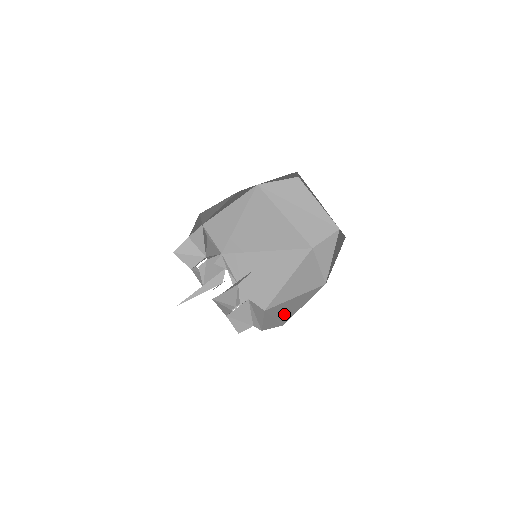
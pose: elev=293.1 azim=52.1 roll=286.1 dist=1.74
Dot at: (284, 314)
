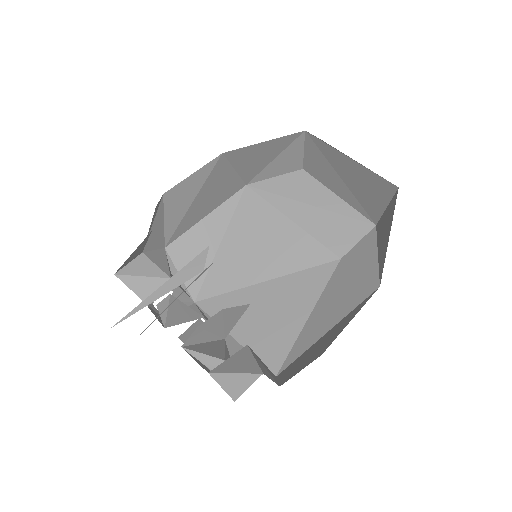
Dot at: (317, 348)
